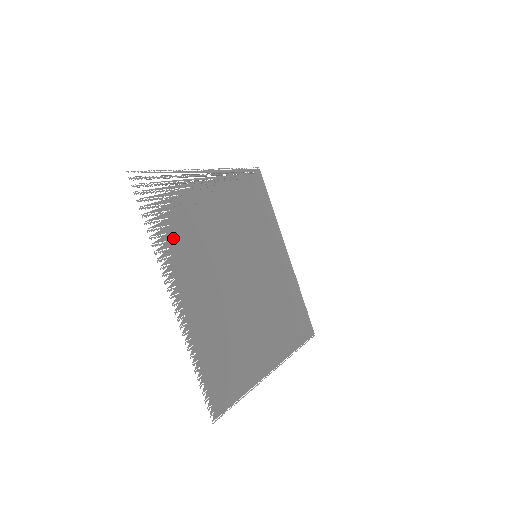
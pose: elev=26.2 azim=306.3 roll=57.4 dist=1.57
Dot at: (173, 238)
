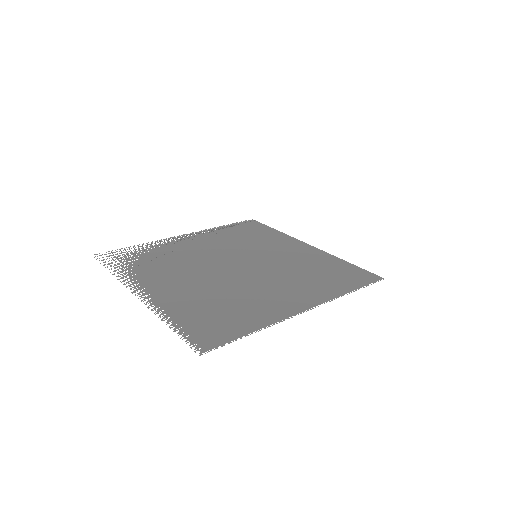
Dot at: (140, 270)
